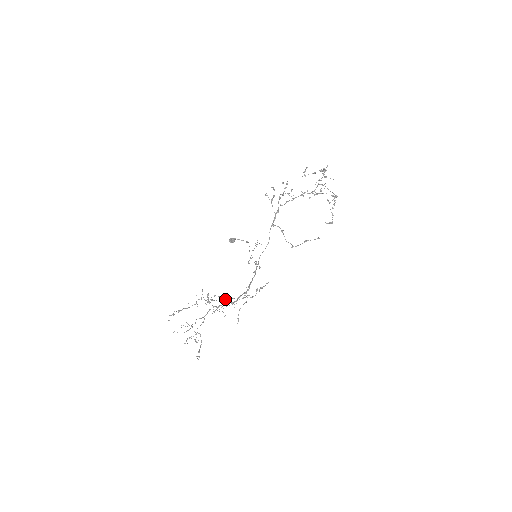
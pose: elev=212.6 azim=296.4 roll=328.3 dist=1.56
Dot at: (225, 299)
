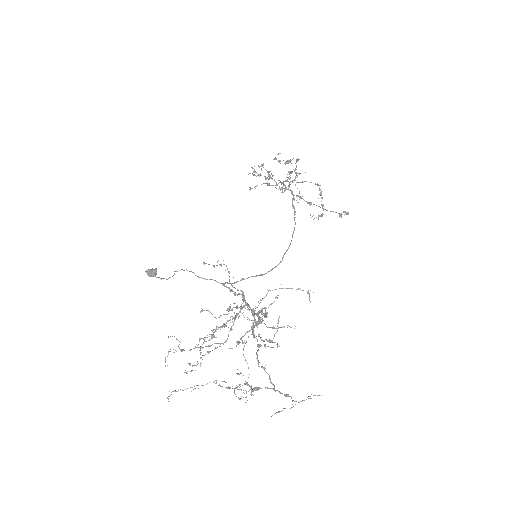
Dot at: occluded
